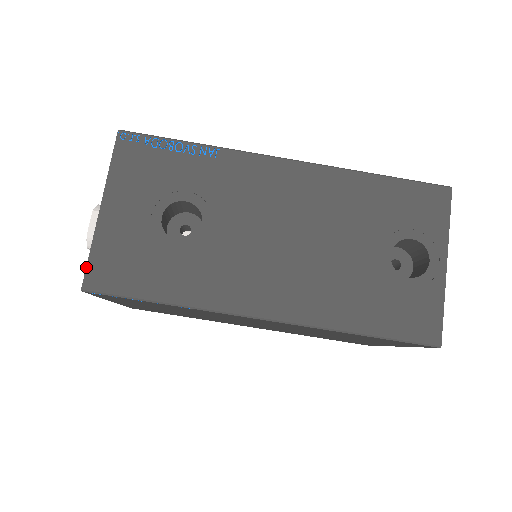
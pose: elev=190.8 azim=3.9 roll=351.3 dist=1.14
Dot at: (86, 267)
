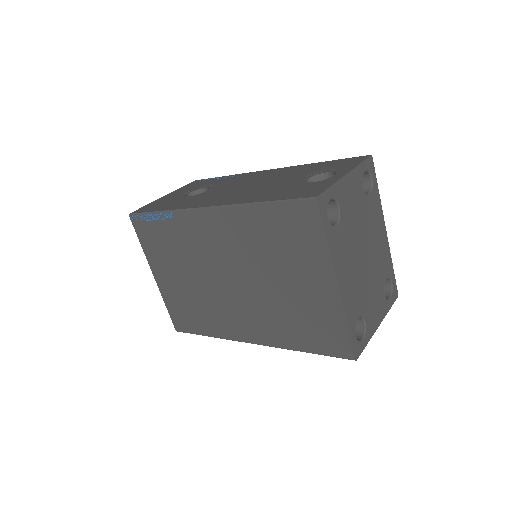
Dot at: (139, 209)
